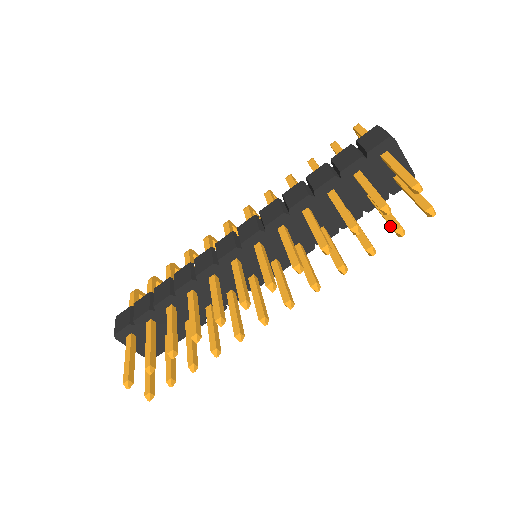
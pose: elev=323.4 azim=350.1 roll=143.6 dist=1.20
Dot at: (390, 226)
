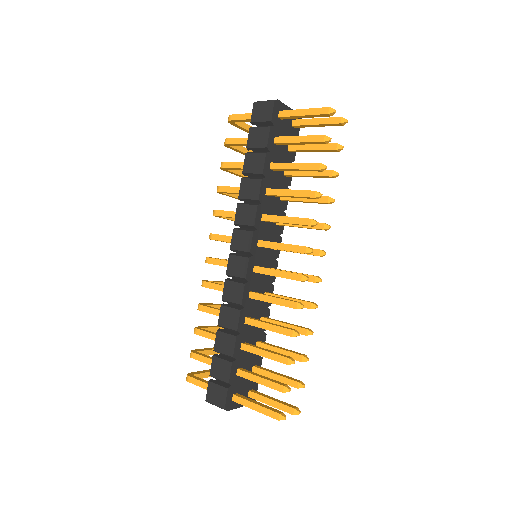
Dot at: (328, 151)
